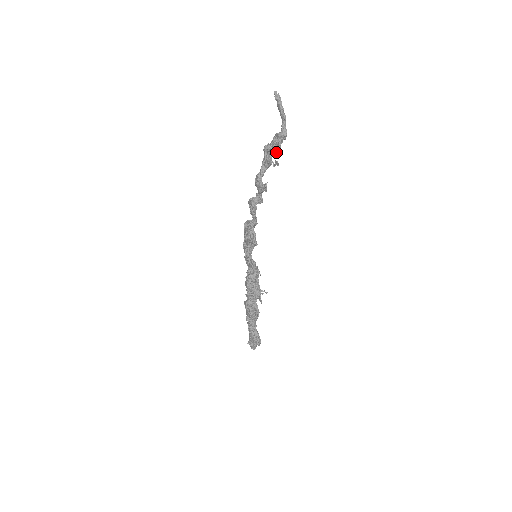
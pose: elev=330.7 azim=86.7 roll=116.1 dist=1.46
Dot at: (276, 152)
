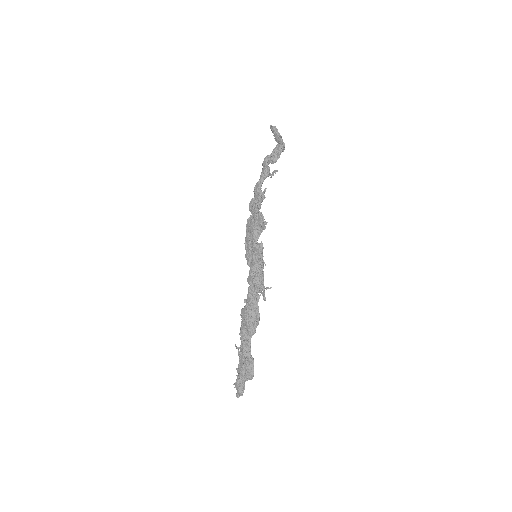
Dot at: (276, 160)
